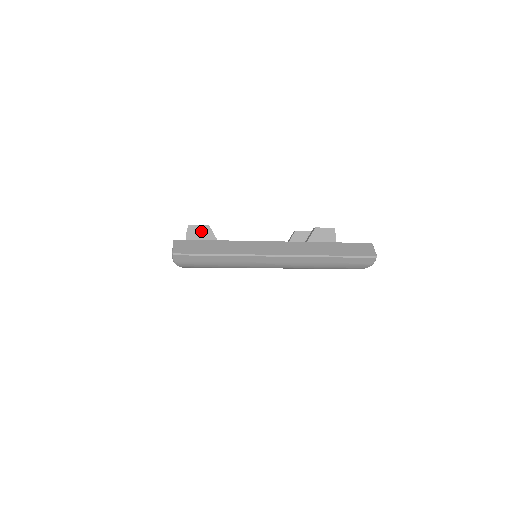
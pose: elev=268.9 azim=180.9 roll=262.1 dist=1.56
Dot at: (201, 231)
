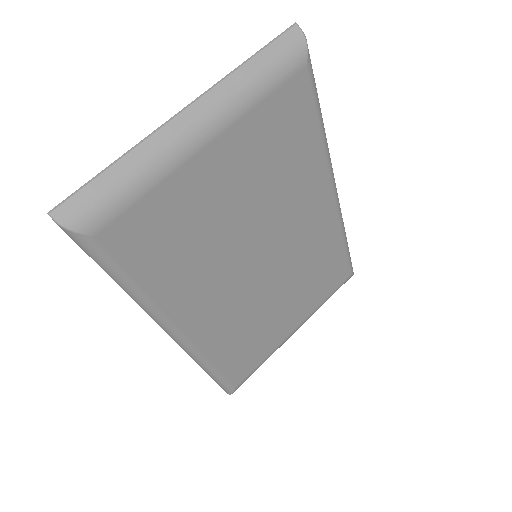
Dot at: occluded
